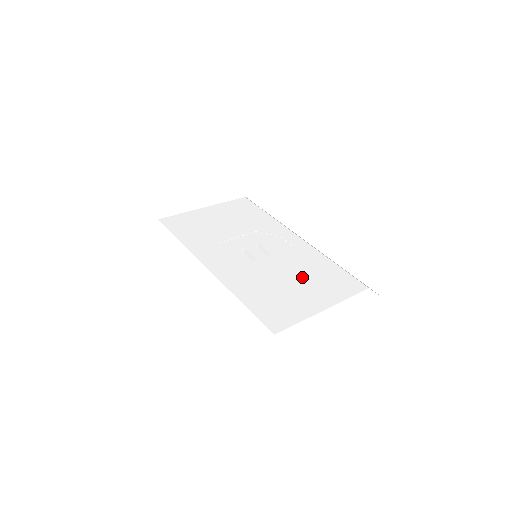
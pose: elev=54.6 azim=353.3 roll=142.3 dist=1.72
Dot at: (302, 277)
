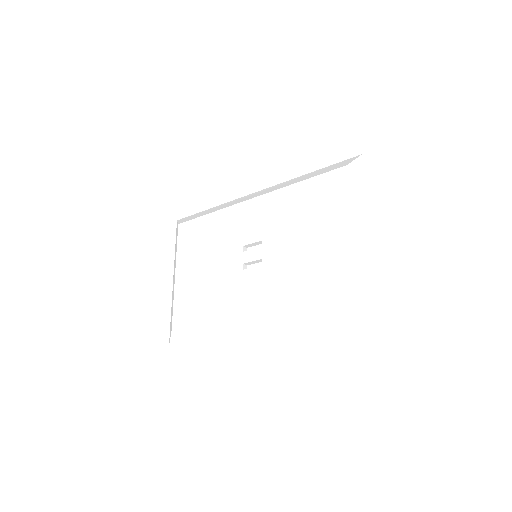
Dot at: (304, 227)
